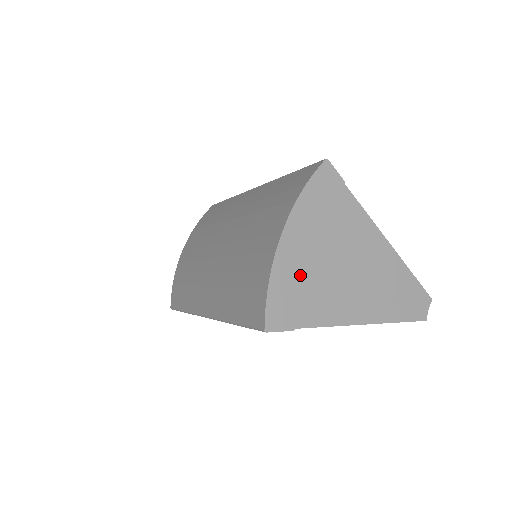
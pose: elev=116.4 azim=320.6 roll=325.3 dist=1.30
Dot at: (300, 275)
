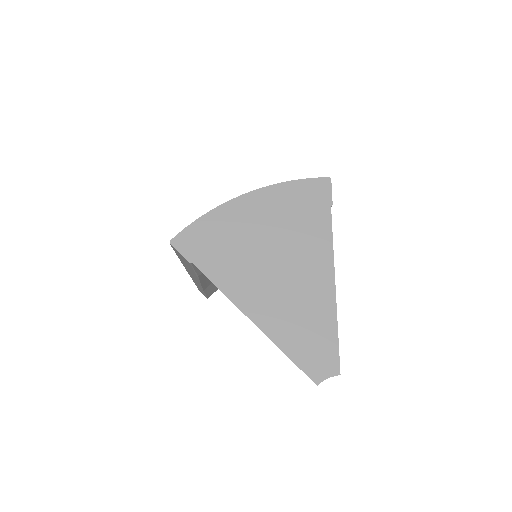
Dot at: (232, 232)
